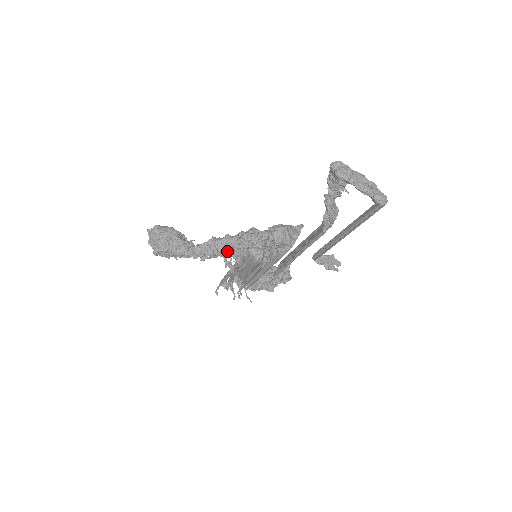
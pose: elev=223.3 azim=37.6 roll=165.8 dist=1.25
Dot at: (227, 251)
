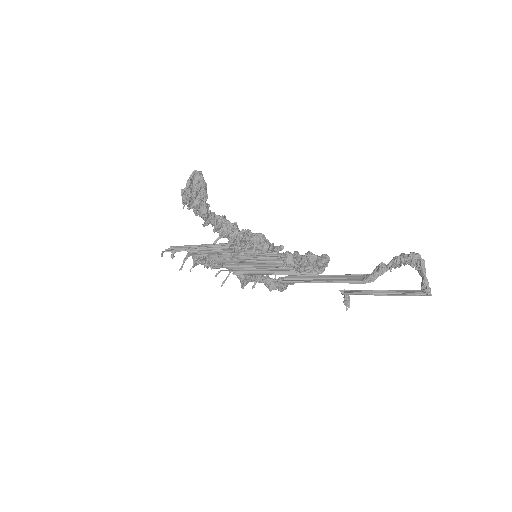
Dot at: (229, 234)
